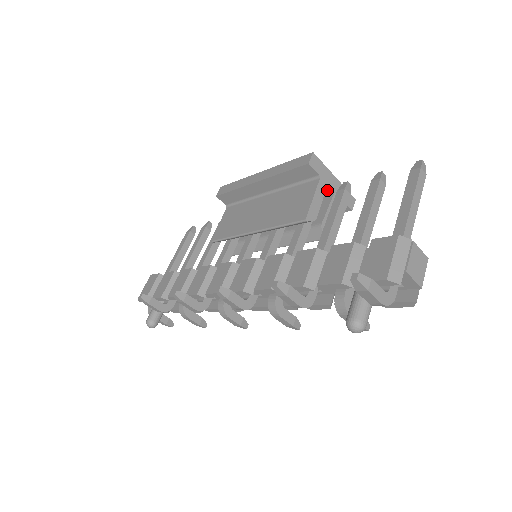
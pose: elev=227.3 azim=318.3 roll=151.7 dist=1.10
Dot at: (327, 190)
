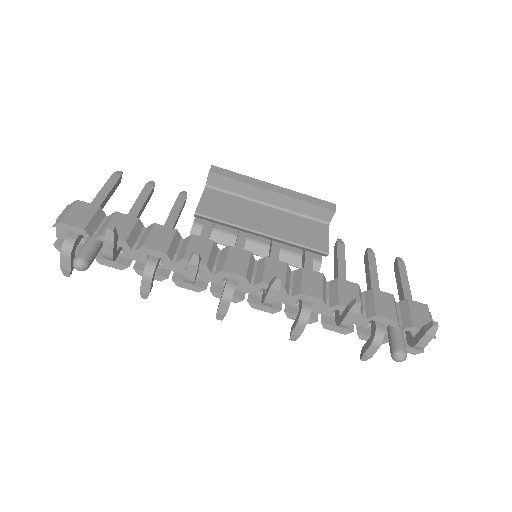
Dot at: occluded
